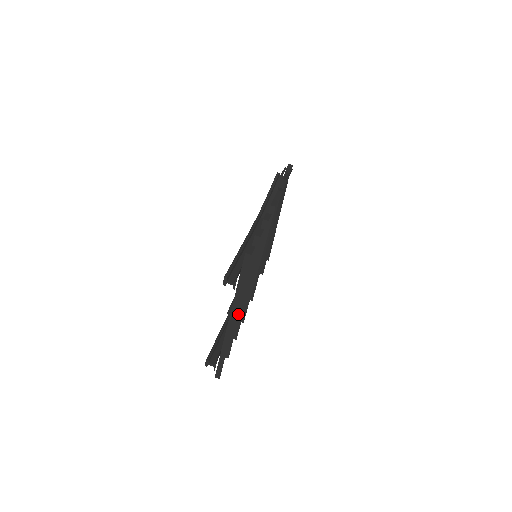
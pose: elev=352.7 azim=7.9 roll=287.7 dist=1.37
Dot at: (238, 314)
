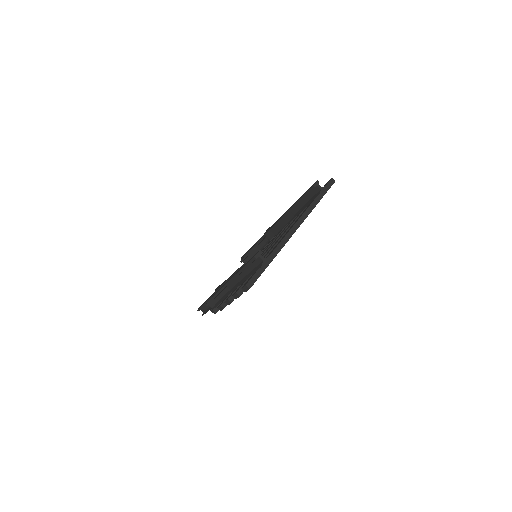
Dot at: occluded
